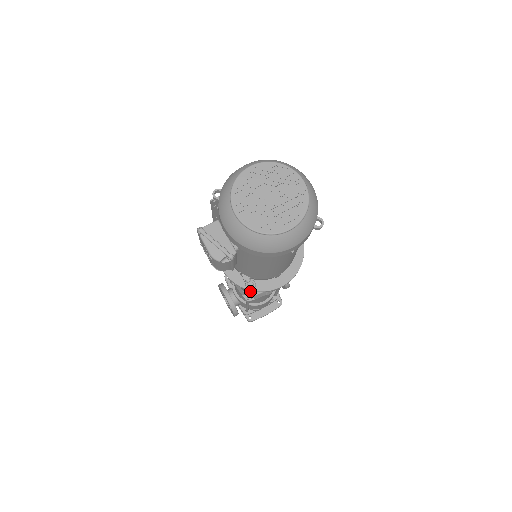
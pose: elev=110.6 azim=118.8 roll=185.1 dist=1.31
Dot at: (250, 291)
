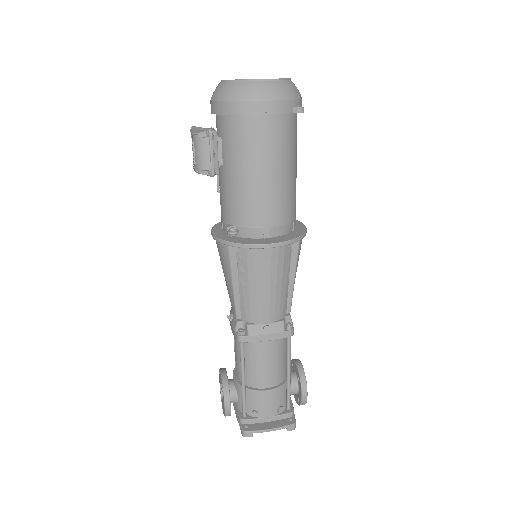
Dot at: (244, 321)
